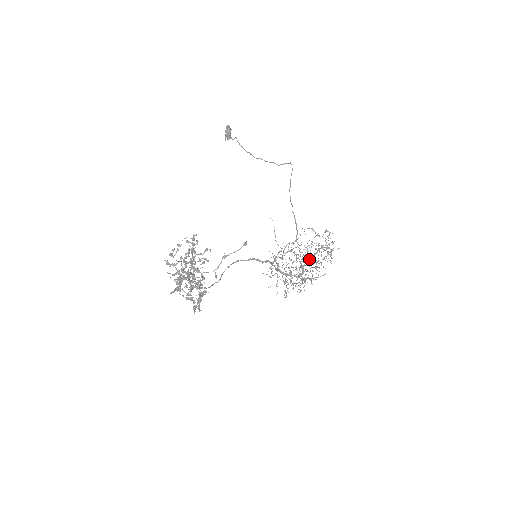
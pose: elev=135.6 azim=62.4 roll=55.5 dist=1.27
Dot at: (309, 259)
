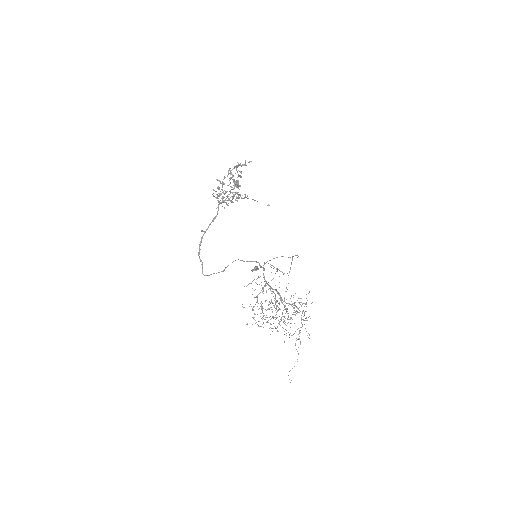
Dot at: (287, 303)
